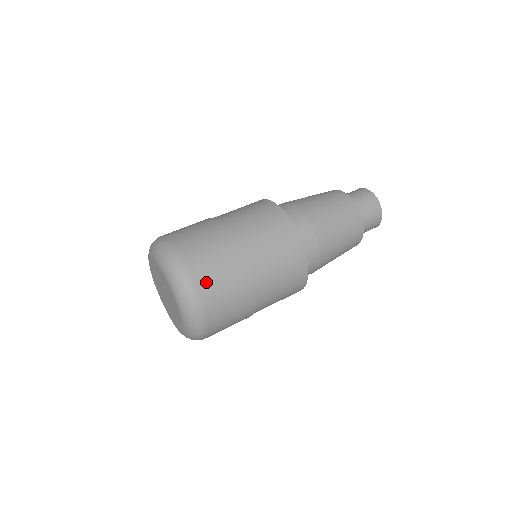
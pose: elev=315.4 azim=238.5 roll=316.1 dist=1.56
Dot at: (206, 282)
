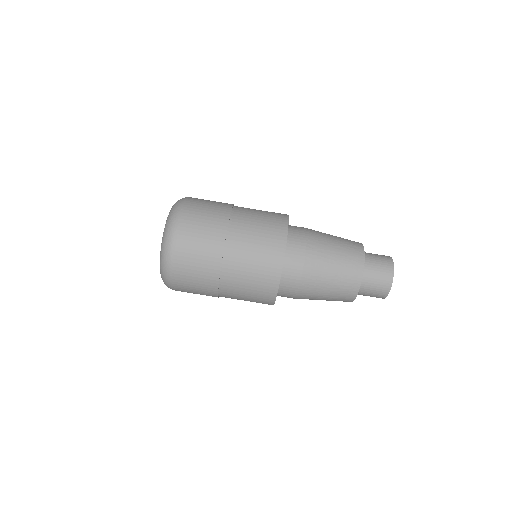
Dot at: (182, 286)
